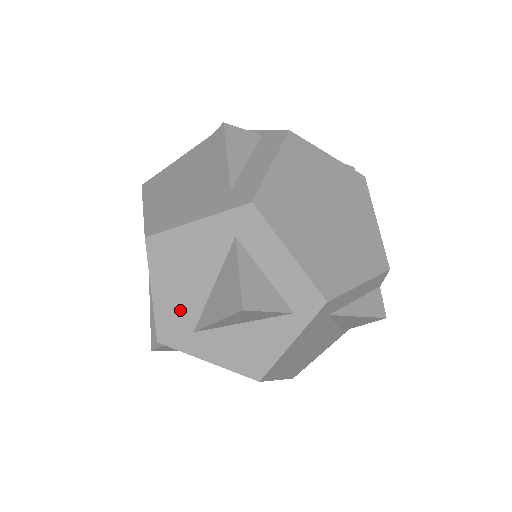
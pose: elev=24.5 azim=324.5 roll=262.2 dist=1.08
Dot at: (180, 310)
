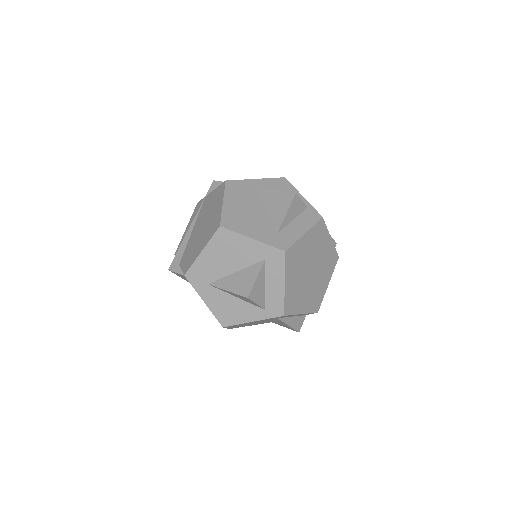
Dot at: (210, 270)
